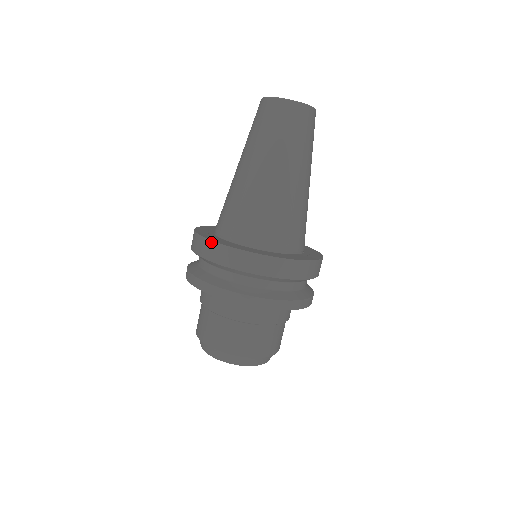
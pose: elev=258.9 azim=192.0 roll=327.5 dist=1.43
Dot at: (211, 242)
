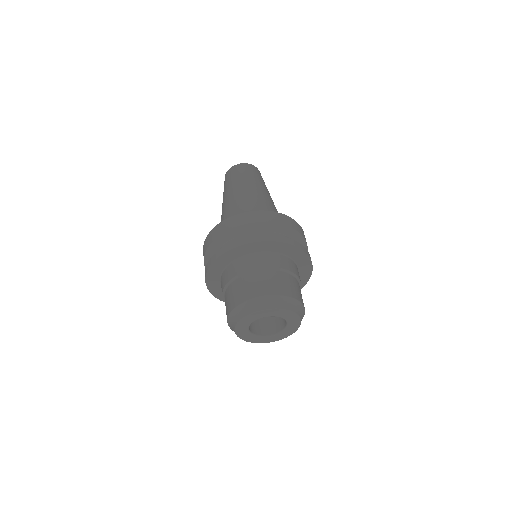
Dot at: (211, 231)
